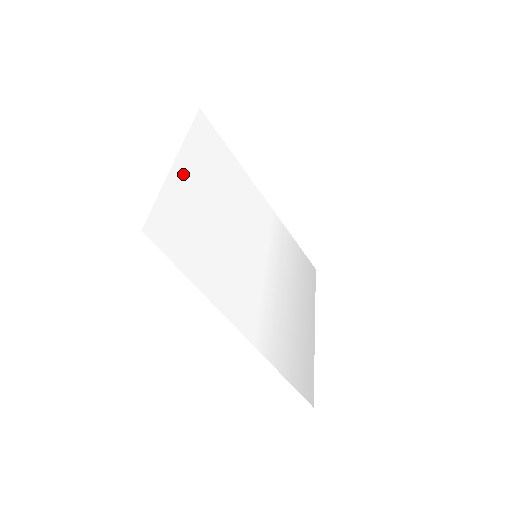
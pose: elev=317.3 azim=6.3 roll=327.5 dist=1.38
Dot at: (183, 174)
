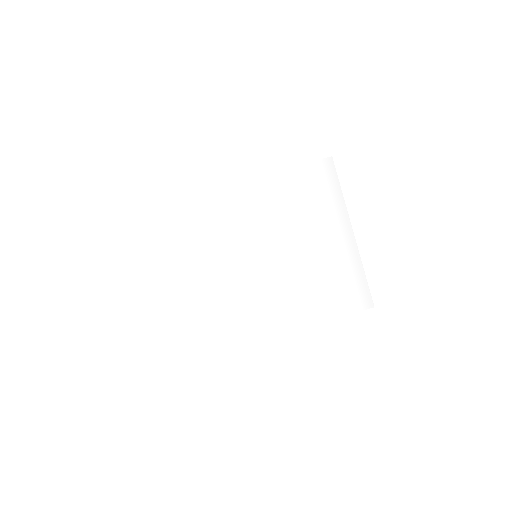
Dot at: (164, 287)
